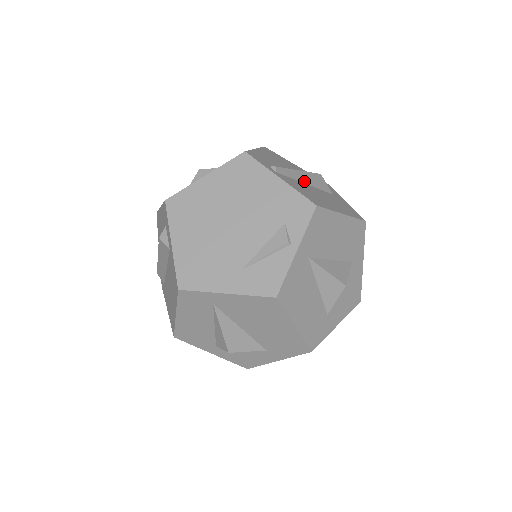
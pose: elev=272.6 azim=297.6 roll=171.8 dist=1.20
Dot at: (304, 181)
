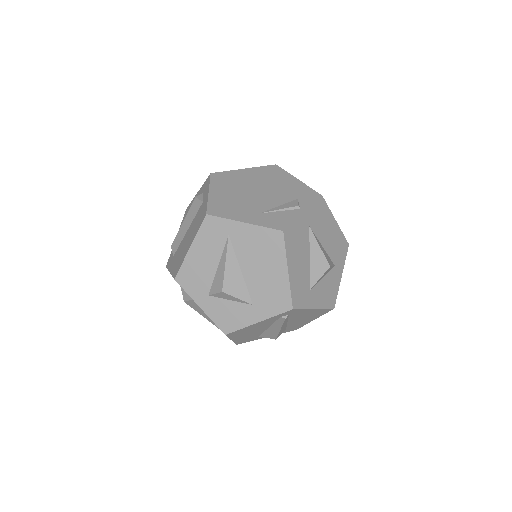
Dot at: occluded
